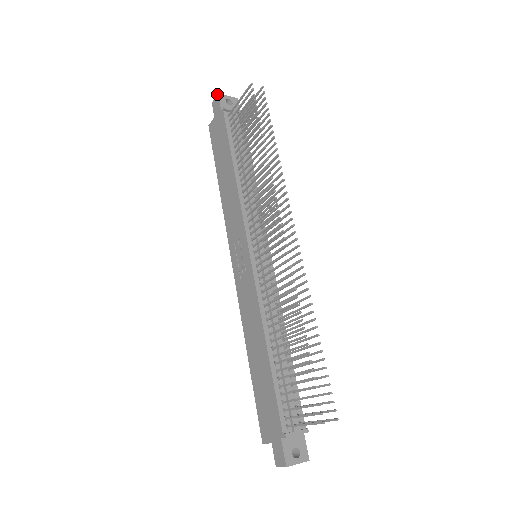
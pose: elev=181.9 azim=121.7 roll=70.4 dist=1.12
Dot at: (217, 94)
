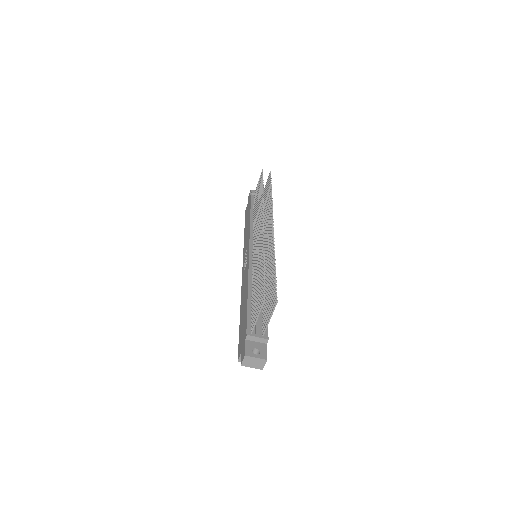
Dot at: (250, 190)
